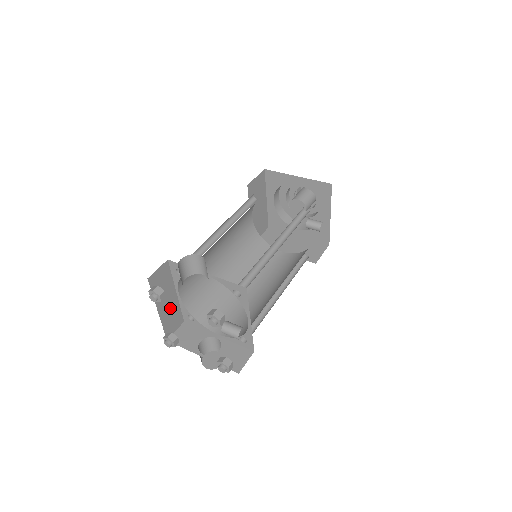
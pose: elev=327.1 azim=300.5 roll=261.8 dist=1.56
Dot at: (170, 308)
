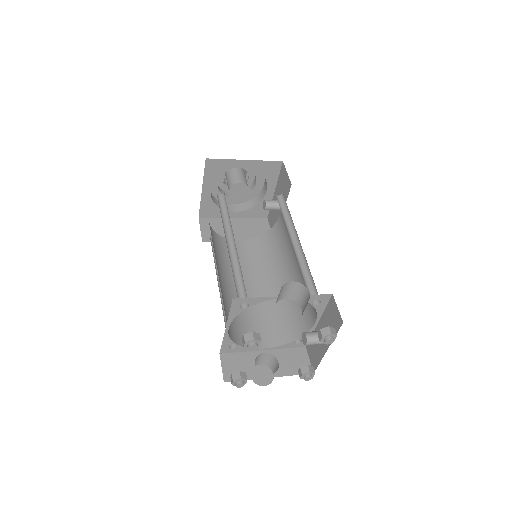
Dot at: occluded
